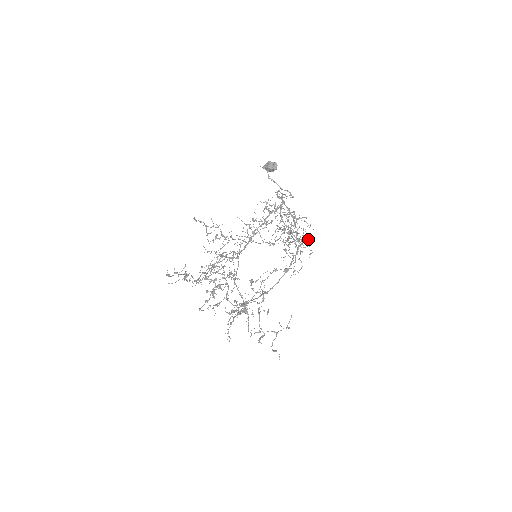
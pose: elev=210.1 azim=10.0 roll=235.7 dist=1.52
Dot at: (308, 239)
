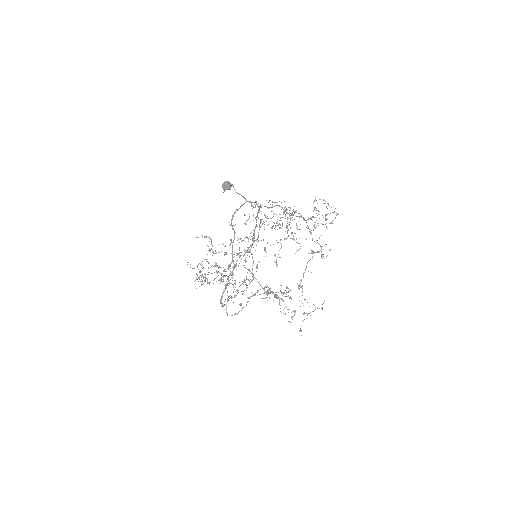
Dot at: occluded
